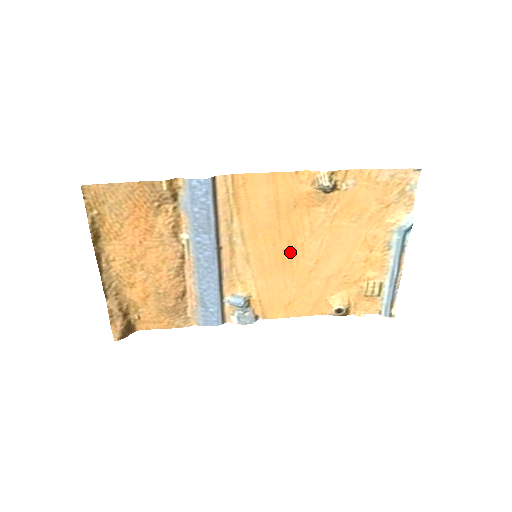
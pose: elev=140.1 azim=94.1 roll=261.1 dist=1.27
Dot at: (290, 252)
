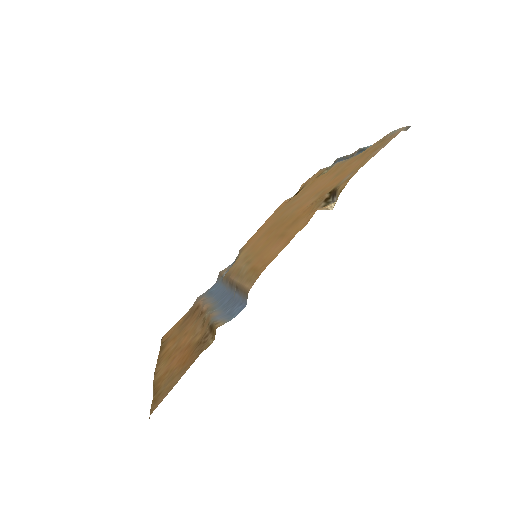
Dot at: (277, 226)
